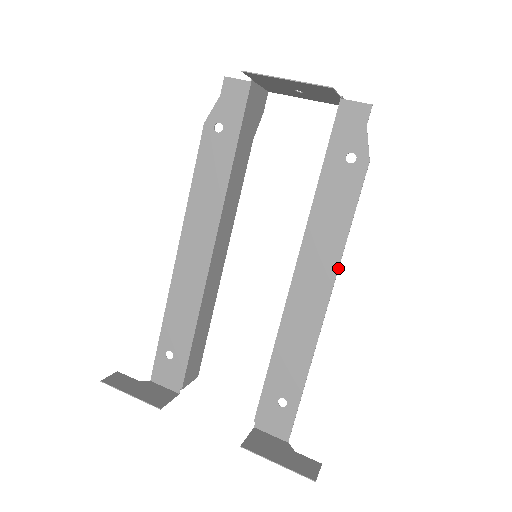
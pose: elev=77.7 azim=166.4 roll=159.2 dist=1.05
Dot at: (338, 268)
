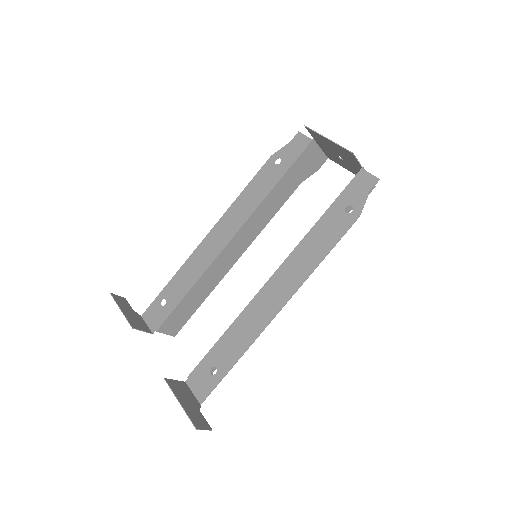
Dot at: (302, 283)
